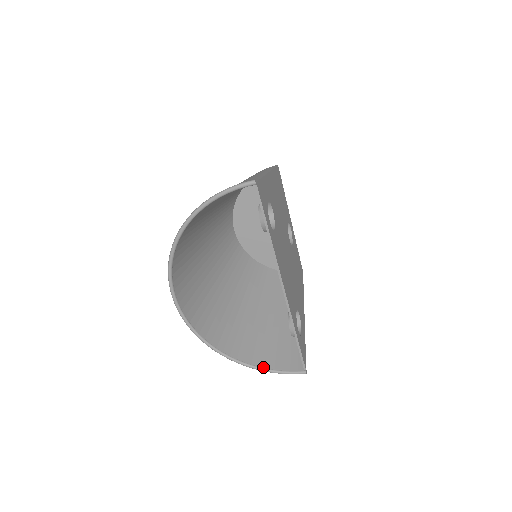
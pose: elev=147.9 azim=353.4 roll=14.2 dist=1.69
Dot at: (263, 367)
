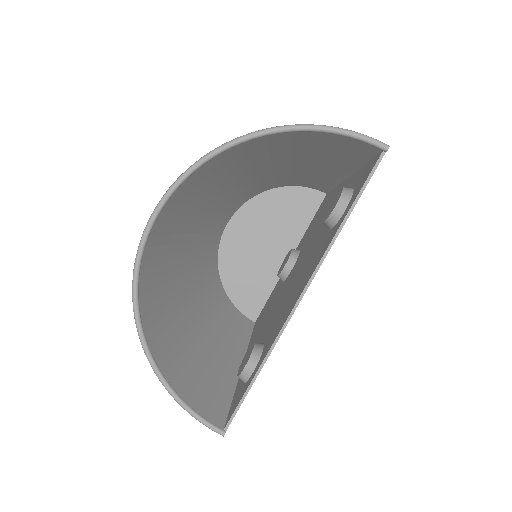
Dot at: (176, 390)
